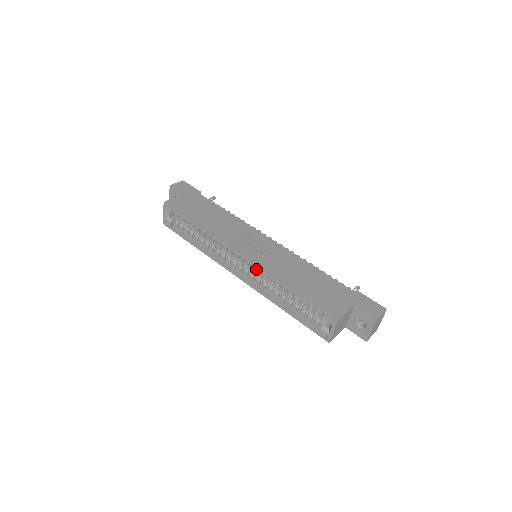
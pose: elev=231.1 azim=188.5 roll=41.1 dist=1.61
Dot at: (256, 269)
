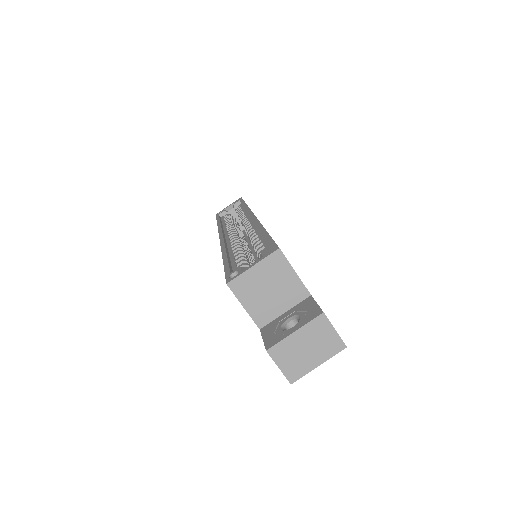
Dot at: occluded
